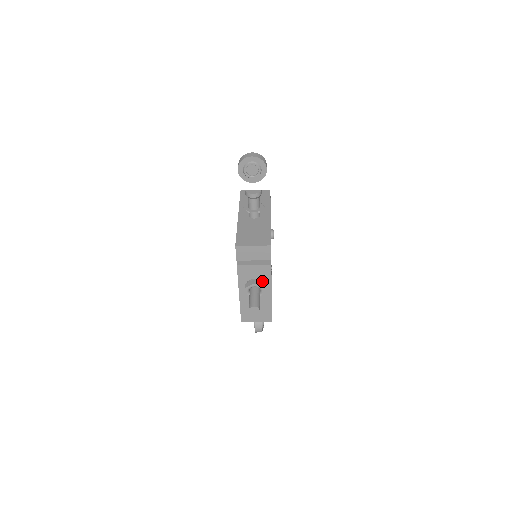
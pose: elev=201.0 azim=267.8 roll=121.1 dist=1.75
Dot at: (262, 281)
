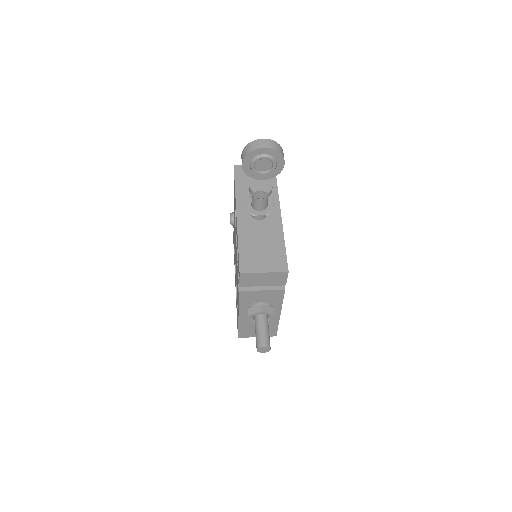
Dot at: (270, 304)
